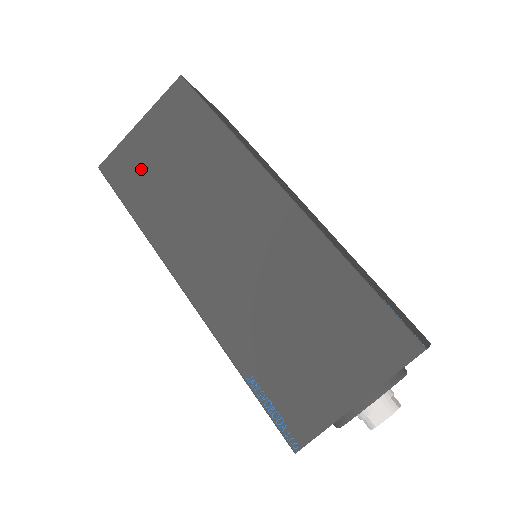
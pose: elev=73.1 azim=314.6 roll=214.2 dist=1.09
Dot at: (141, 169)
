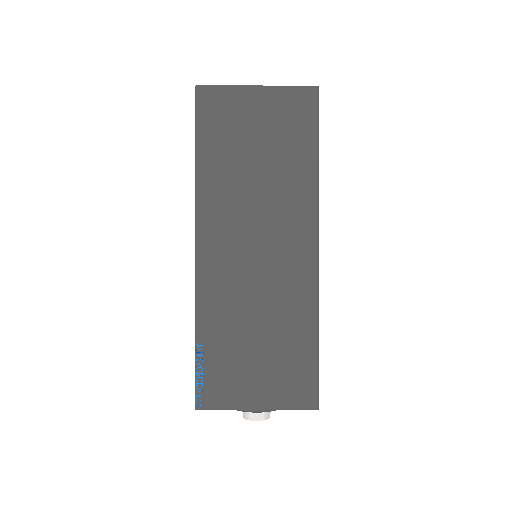
Dot at: (231, 127)
